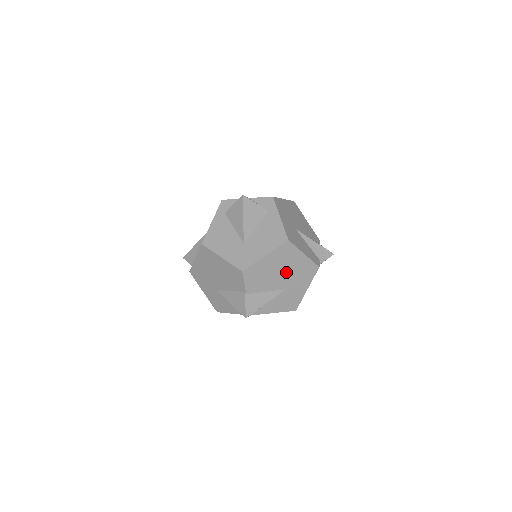
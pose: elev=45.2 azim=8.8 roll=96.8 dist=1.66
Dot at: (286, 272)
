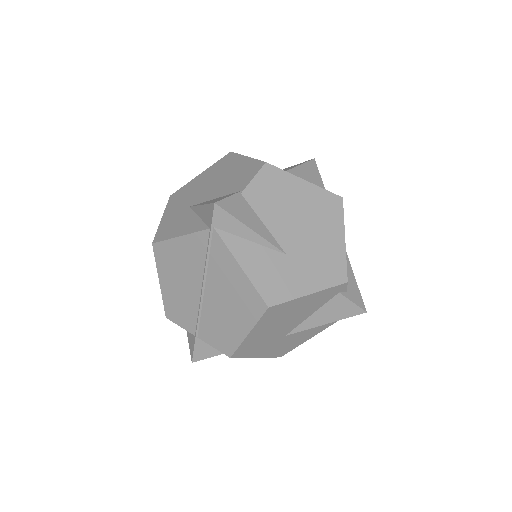
Dot at: (307, 232)
